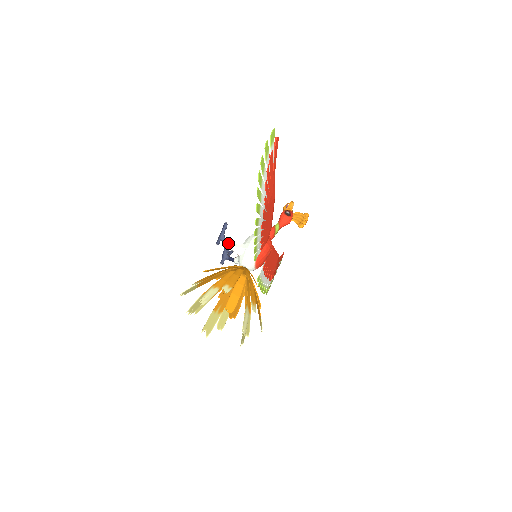
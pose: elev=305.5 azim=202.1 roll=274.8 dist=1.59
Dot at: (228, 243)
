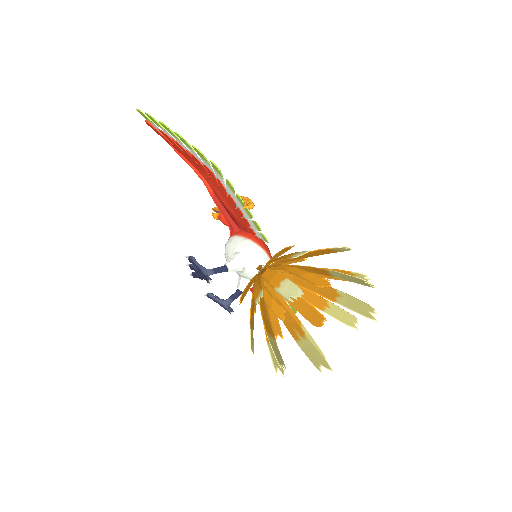
Dot at: (218, 269)
